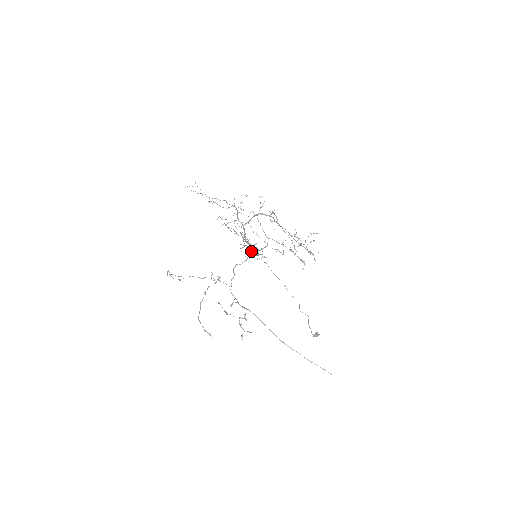
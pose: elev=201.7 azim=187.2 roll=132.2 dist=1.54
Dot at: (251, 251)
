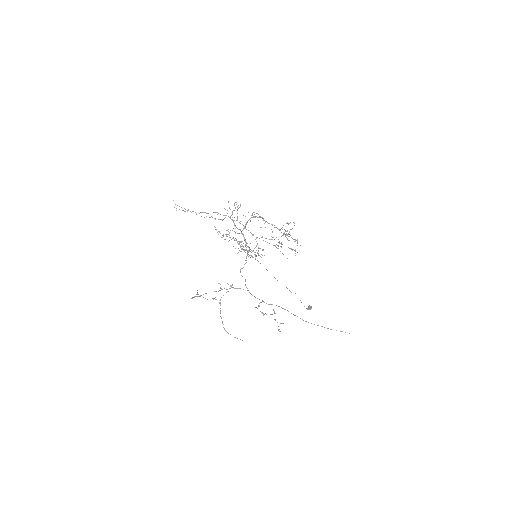
Dot at: (247, 253)
